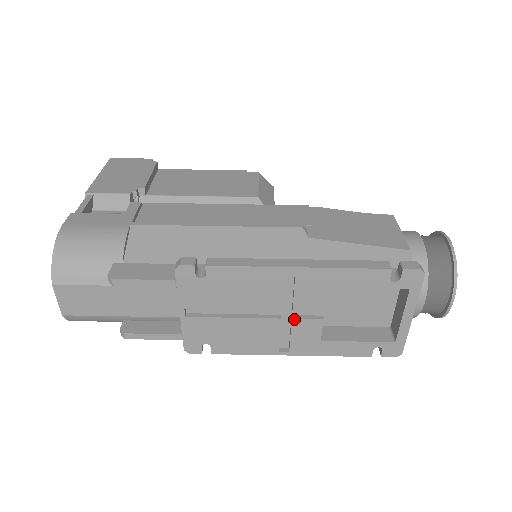
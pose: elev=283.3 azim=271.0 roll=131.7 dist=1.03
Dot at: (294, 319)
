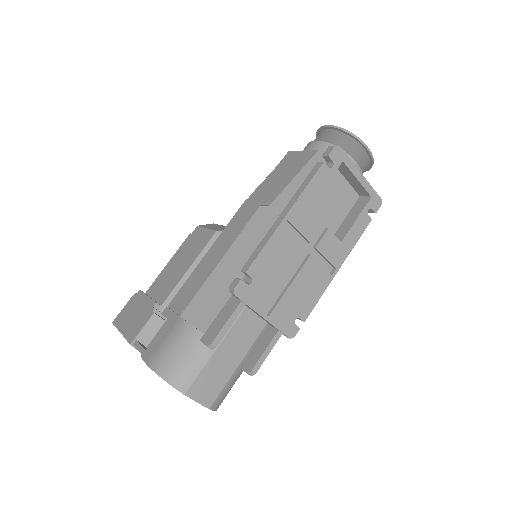
Dot at: (316, 247)
